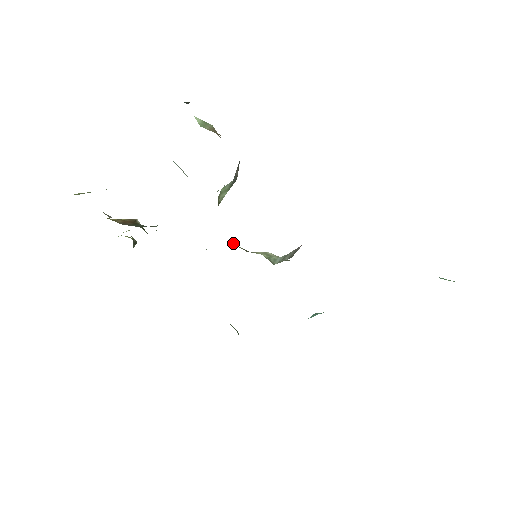
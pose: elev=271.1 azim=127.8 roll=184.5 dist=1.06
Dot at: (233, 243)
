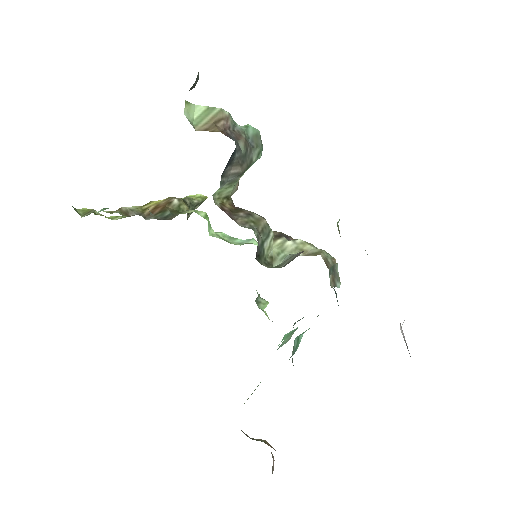
Dot at: occluded
